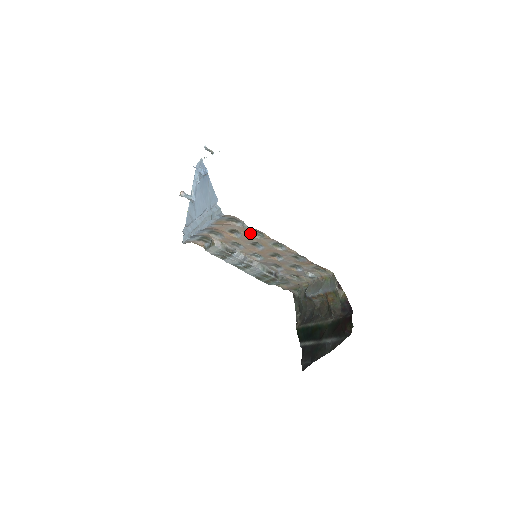
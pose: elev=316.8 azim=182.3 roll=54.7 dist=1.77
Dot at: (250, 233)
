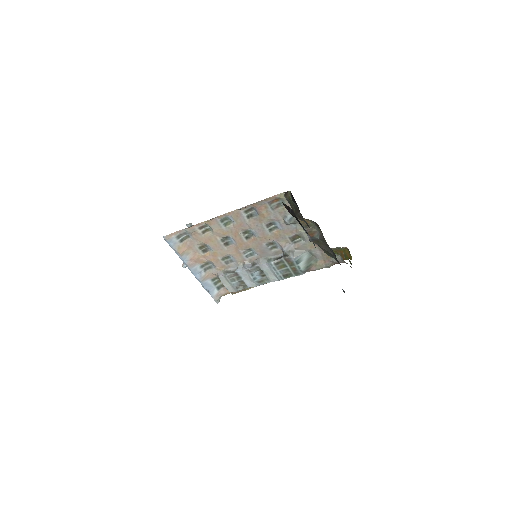
Dot at: (205, 235)
